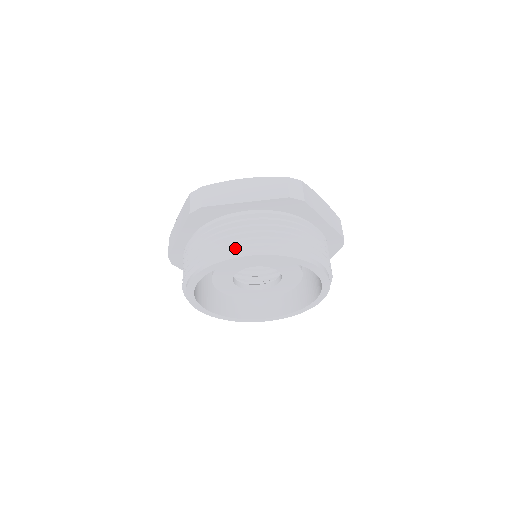
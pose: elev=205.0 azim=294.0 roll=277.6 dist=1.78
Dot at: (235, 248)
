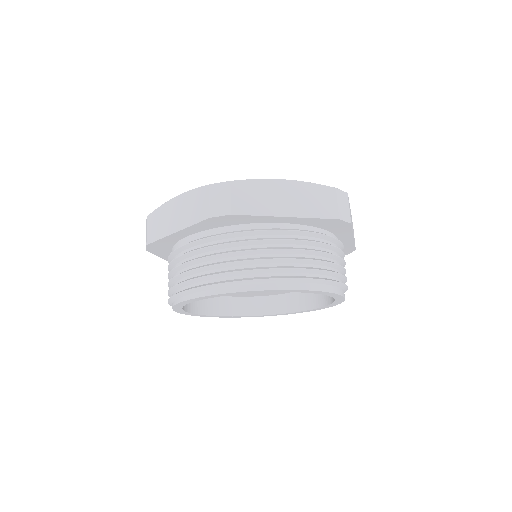
Dot at: (270, 278)
